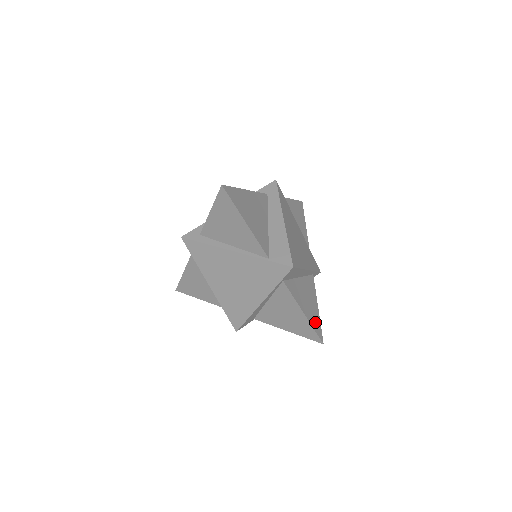
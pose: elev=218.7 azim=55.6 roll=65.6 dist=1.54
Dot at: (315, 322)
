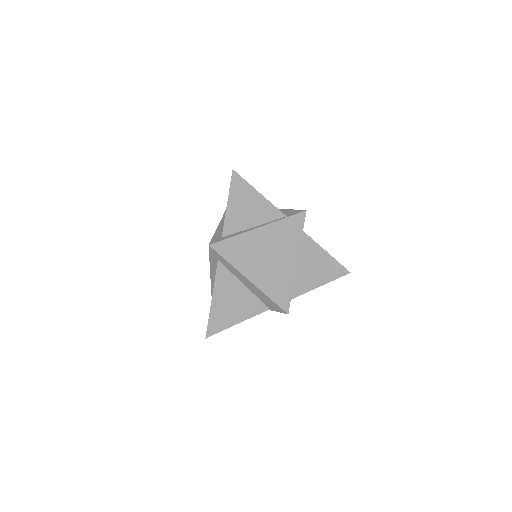
Dot at: (333, 271)
